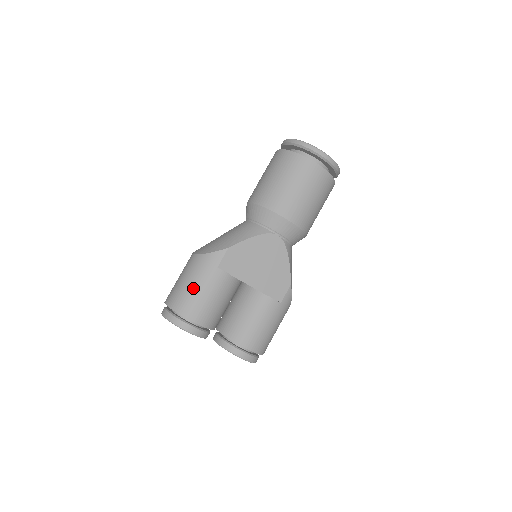
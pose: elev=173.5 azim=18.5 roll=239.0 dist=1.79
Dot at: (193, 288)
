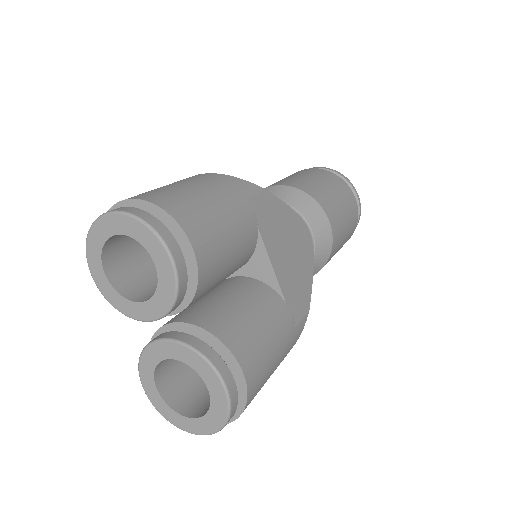
Dot at: (204, 197)
